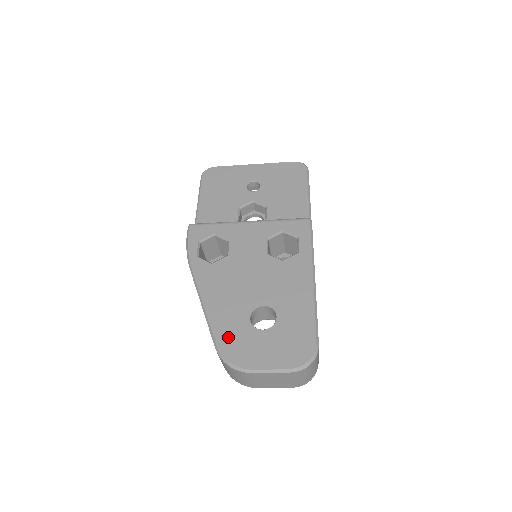
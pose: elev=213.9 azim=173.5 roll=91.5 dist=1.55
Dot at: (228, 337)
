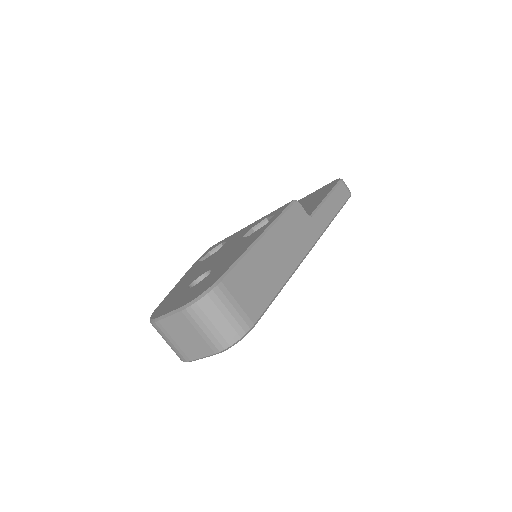
Dot at: (166, 302)
